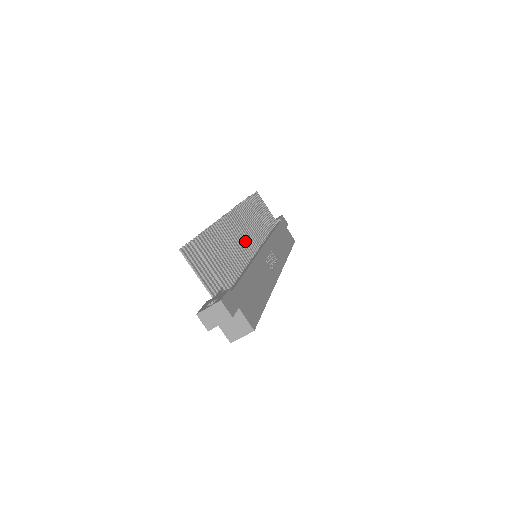
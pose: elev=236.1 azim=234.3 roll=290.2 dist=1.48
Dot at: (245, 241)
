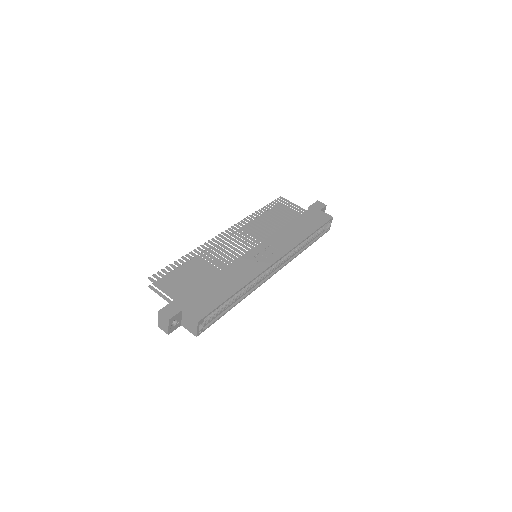
Dot at: (231, 251)
